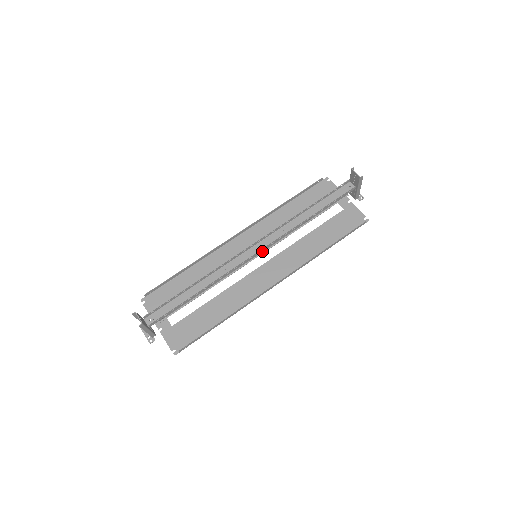
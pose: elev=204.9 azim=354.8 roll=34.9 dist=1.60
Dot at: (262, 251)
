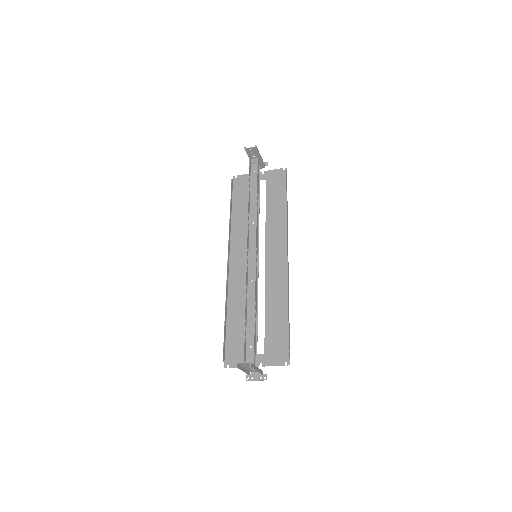
Dot at: (257, 247)
